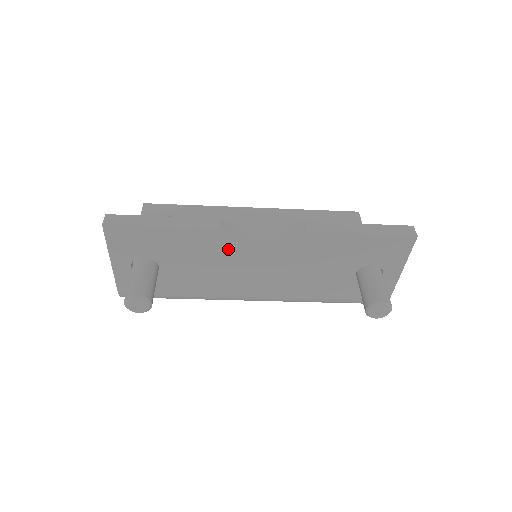
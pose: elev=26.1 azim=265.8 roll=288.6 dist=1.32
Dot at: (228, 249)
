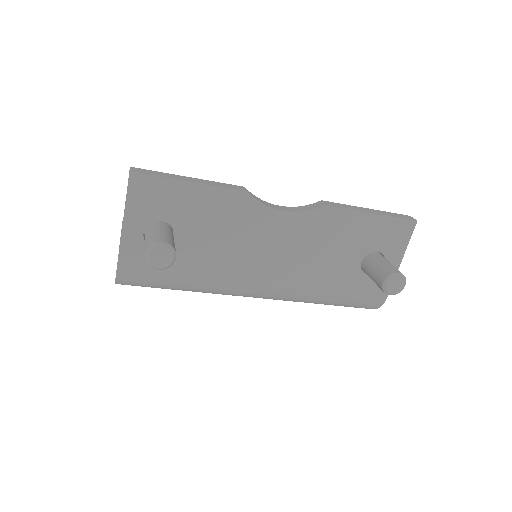
Dot at: (250, 218)
